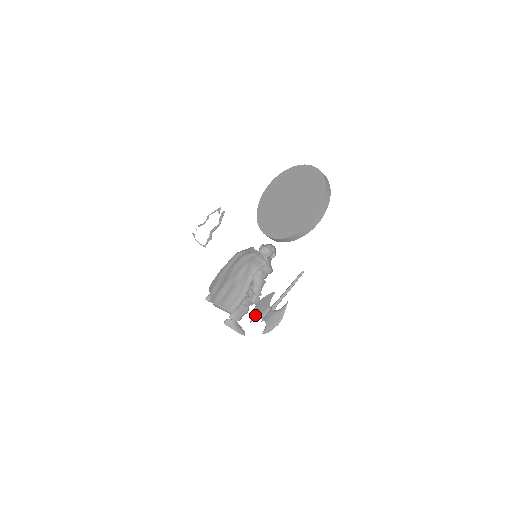
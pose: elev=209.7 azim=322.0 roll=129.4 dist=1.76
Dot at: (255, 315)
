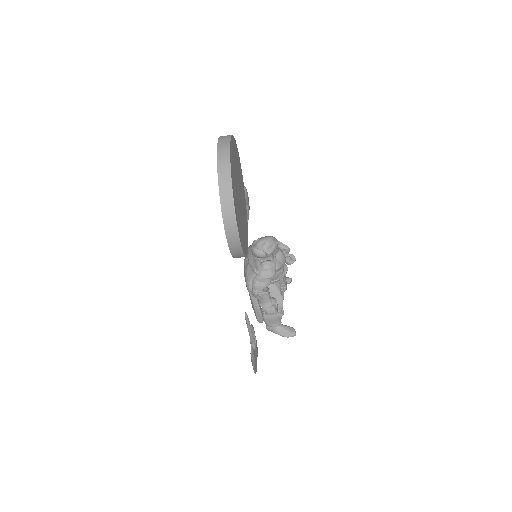
Dot at: occluded
